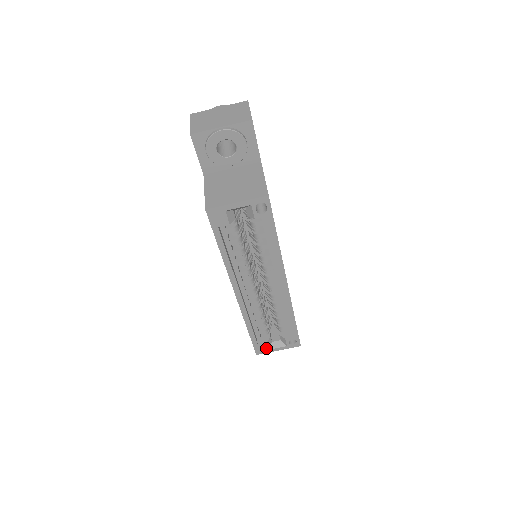
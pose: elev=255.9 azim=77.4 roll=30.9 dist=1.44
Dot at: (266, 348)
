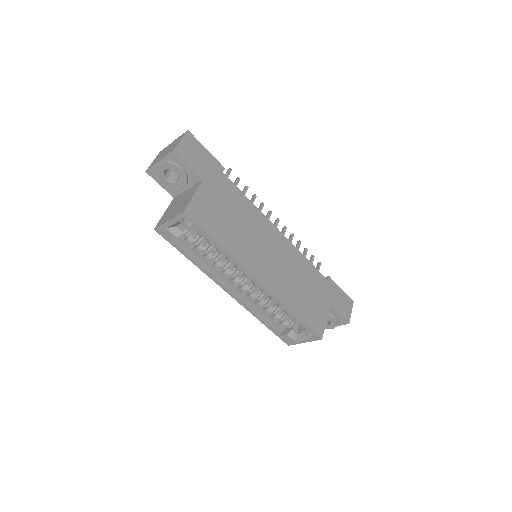
Dot at: (292, 340)
